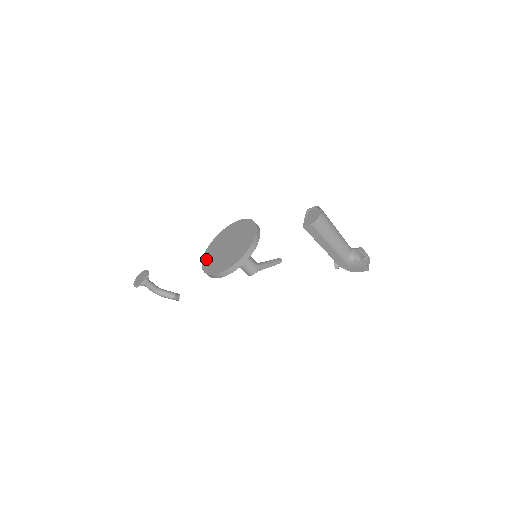
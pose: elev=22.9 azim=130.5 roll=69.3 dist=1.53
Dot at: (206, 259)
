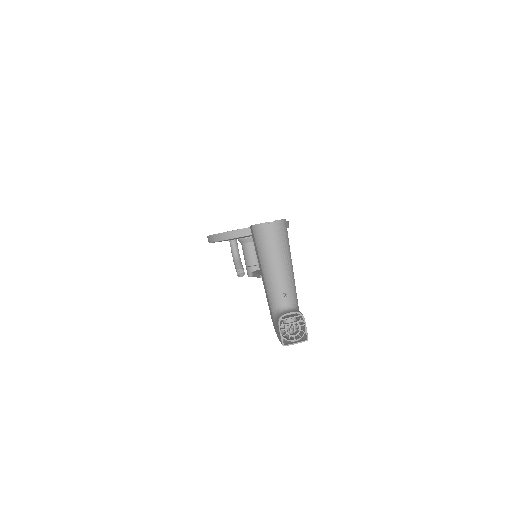
Dot at: occluded
